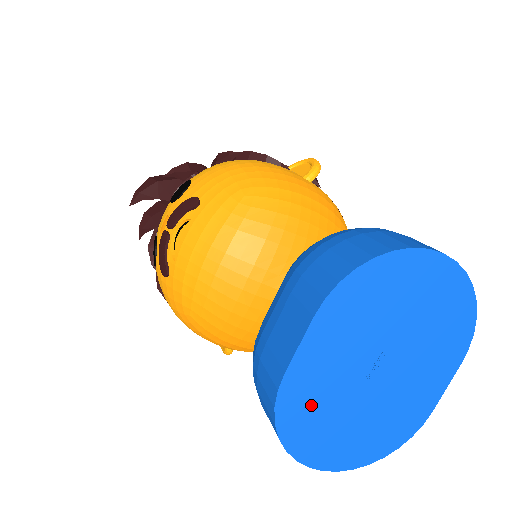
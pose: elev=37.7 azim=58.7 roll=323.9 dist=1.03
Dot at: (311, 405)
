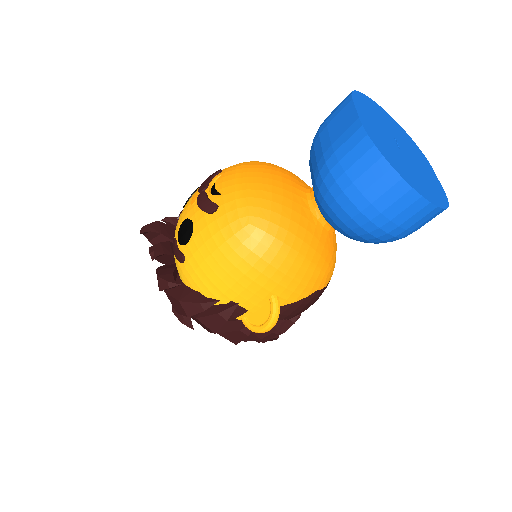
Dot at: (384, 146)
